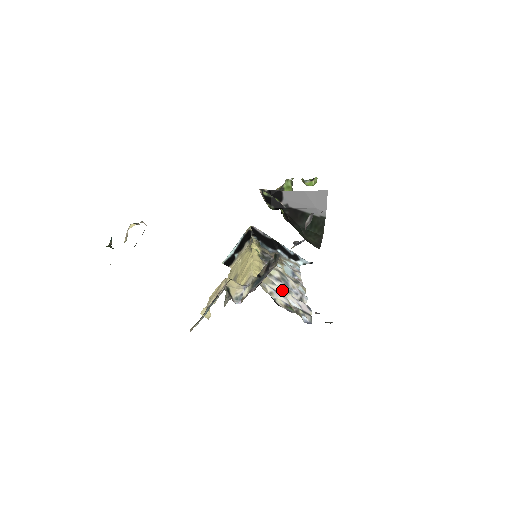
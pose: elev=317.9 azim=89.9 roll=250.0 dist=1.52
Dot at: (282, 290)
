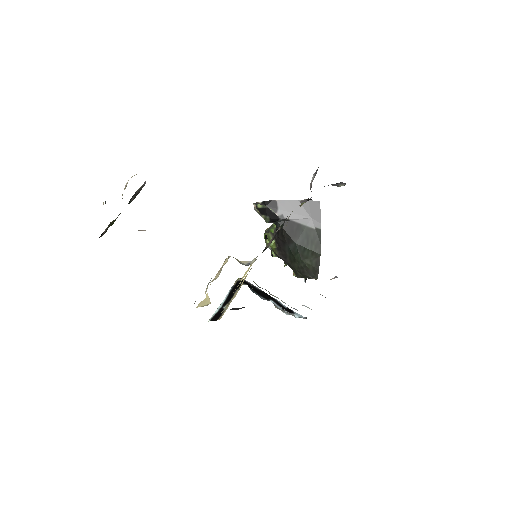
Dot at: occluded
